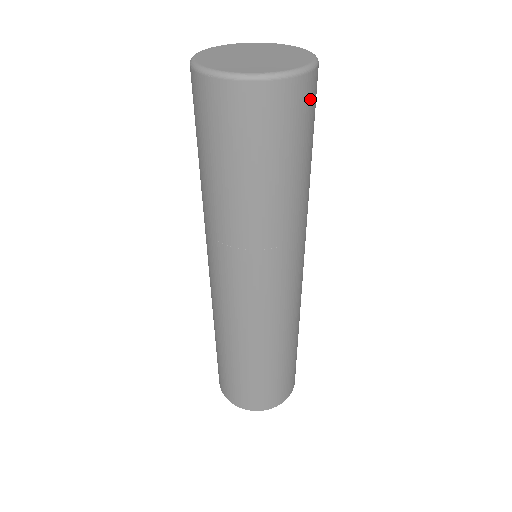
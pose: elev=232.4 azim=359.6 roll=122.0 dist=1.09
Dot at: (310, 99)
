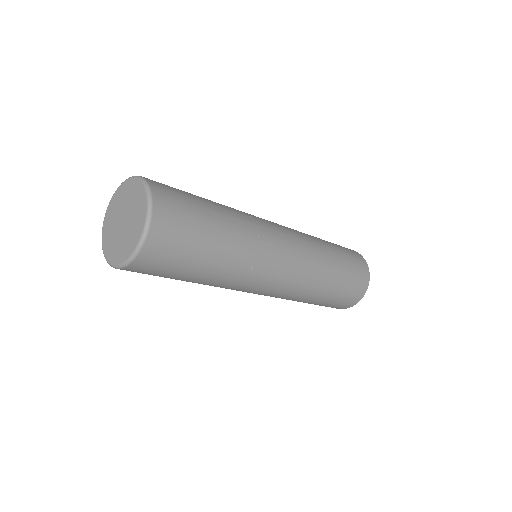
Dot at: (148, 267)
